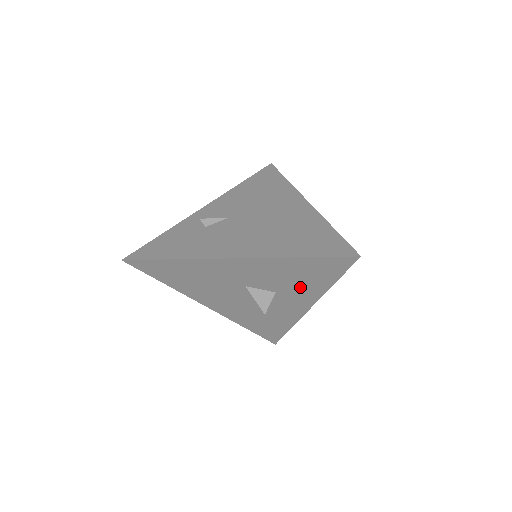
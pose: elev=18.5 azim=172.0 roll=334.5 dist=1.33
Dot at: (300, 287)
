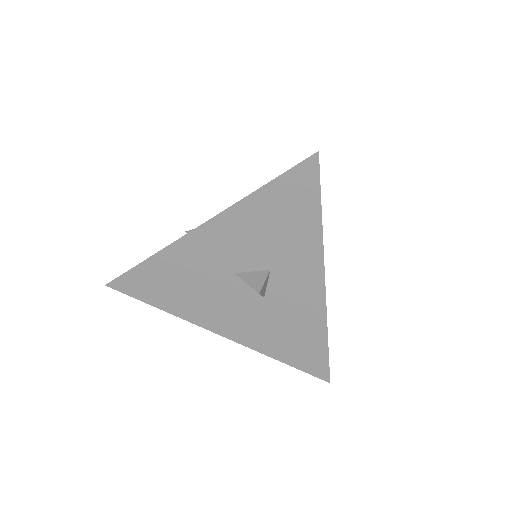
Dot at: (290, 246)
